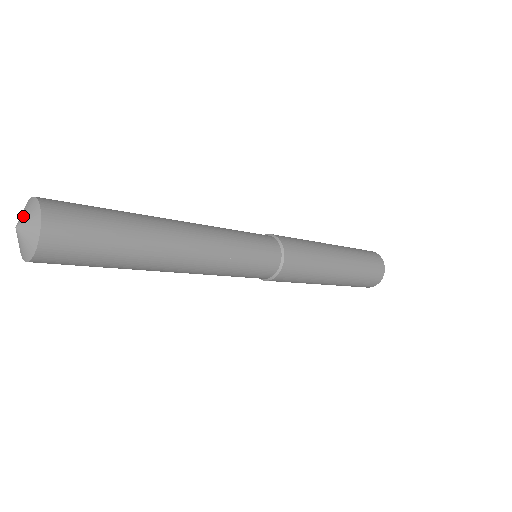
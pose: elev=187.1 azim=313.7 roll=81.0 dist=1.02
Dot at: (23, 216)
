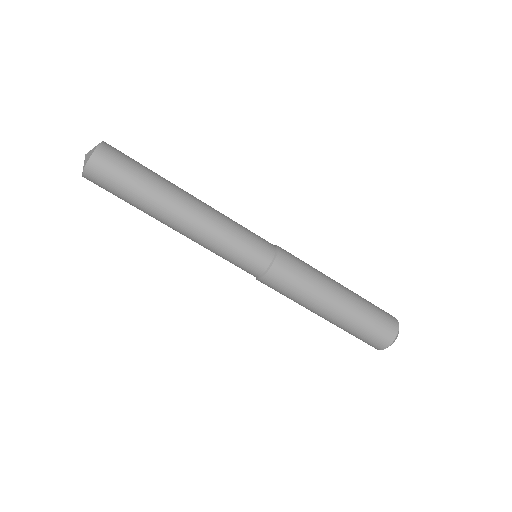
Dot at: (92, 149)
